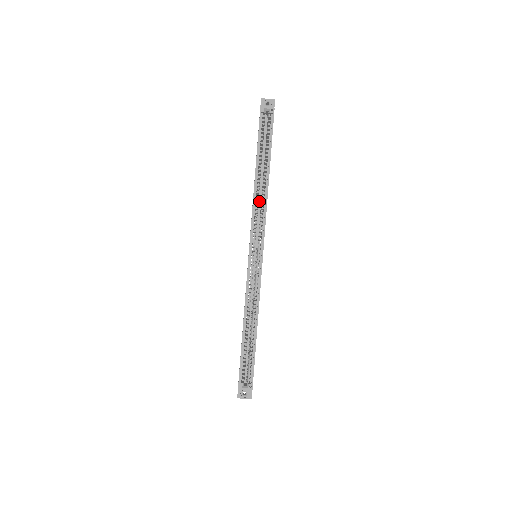
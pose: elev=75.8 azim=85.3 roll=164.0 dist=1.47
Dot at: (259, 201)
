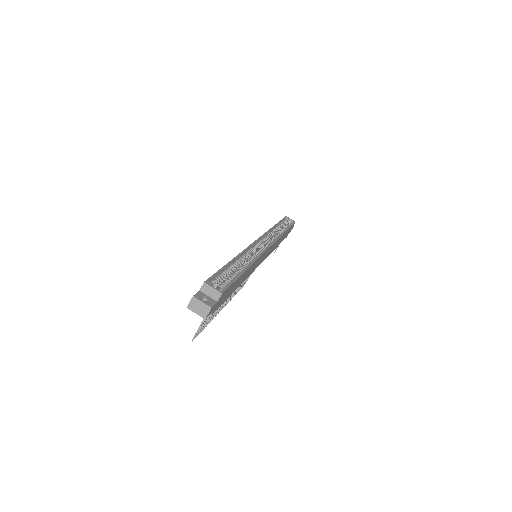
Dot at: occluded
